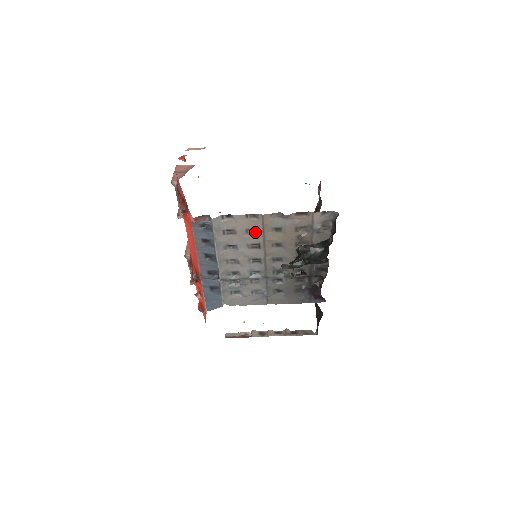
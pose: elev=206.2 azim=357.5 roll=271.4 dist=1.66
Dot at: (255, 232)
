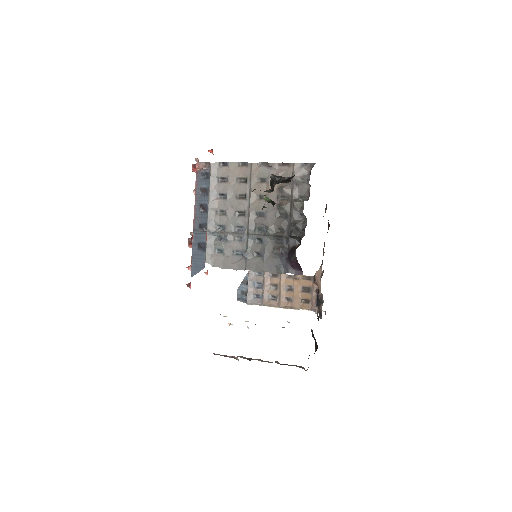
Dot at: (244, 182)
